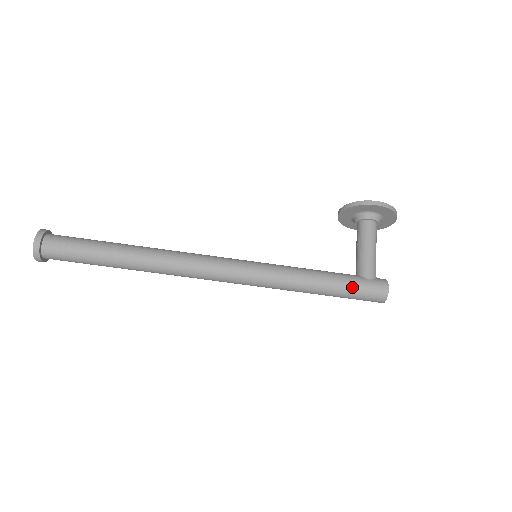
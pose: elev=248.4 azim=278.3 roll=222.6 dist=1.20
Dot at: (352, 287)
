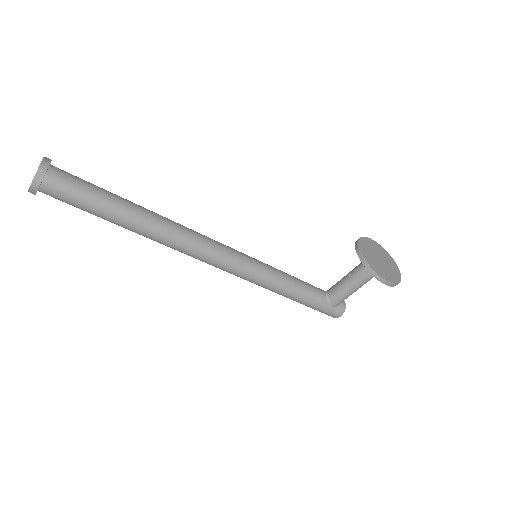
Dot at: (314, 308)
